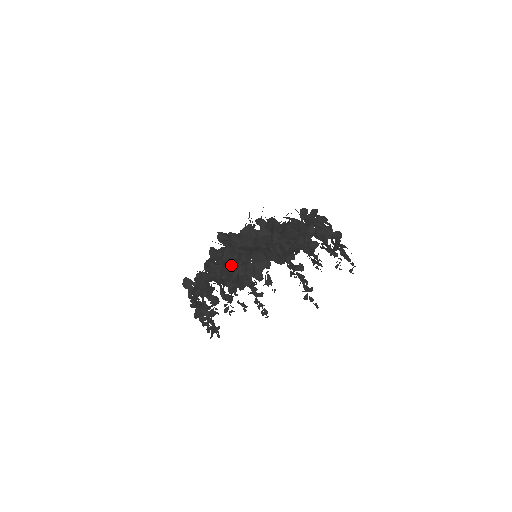
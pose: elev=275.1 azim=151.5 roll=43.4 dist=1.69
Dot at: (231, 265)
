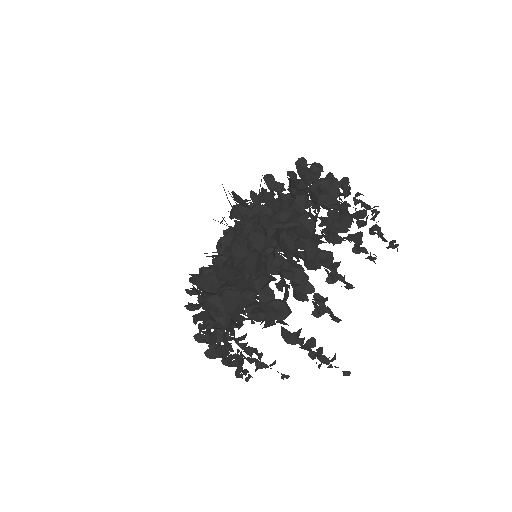
Dot at: occluded
